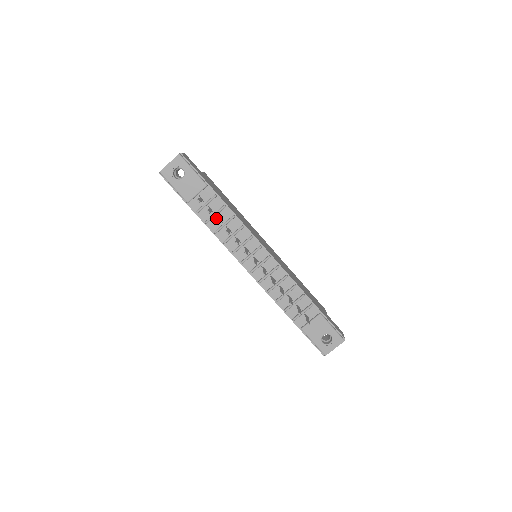
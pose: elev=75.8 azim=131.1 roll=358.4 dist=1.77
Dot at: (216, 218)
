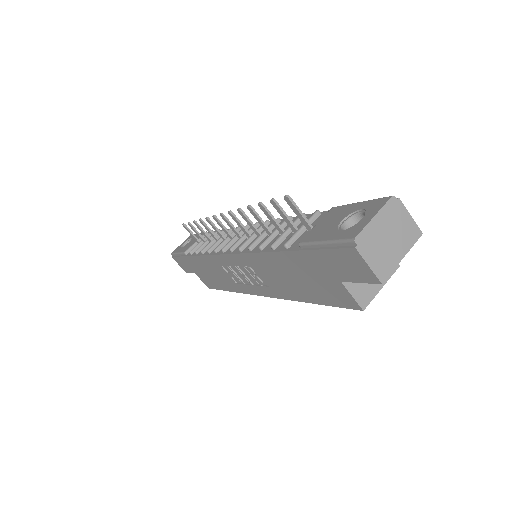
Dot at: occluded
